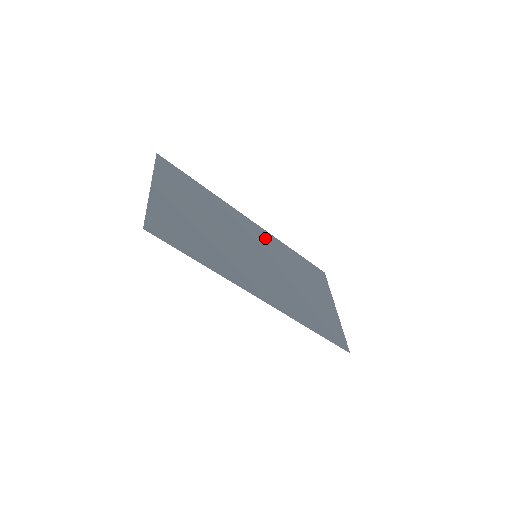
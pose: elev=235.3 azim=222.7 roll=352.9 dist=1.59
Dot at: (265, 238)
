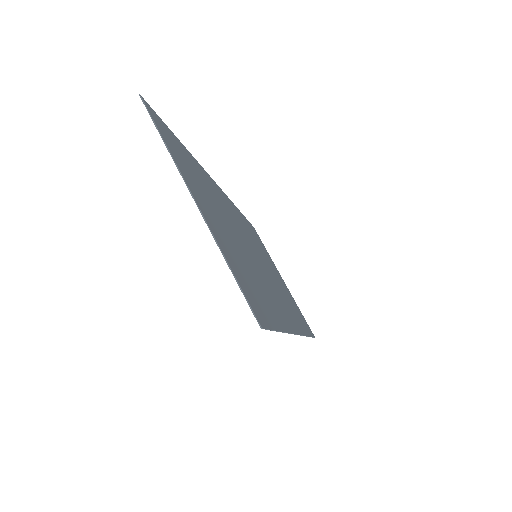
Dot at: (234, 211)
